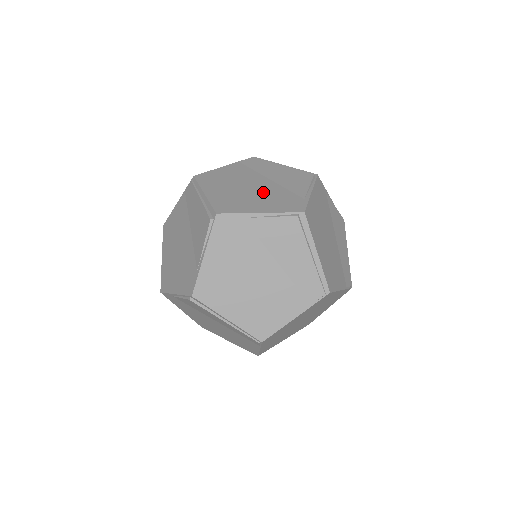
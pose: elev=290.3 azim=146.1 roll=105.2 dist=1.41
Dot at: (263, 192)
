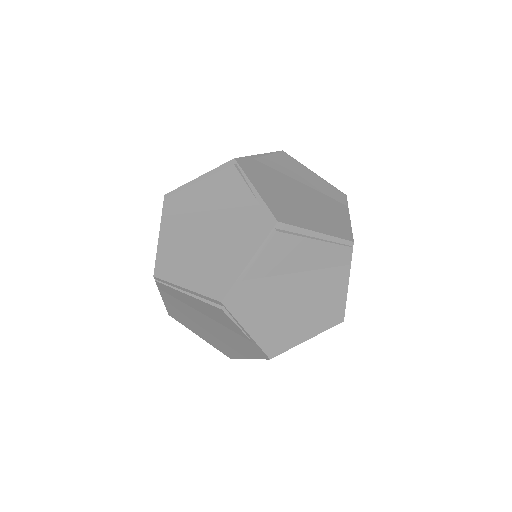
Dot at: occluded
